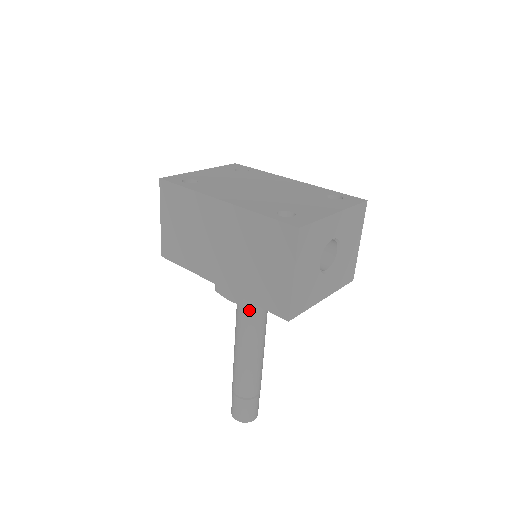
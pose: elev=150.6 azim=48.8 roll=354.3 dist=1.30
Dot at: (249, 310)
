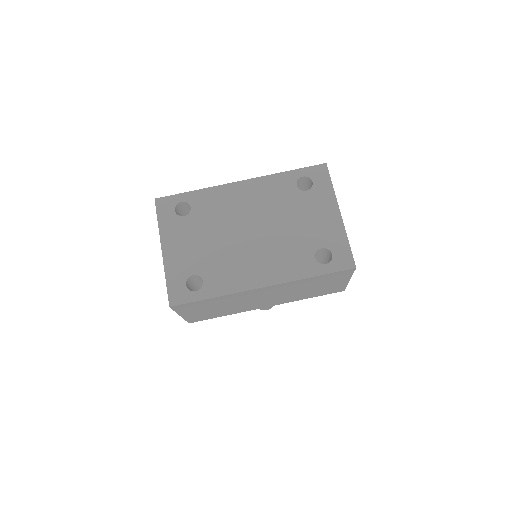
Dot at: occluded
